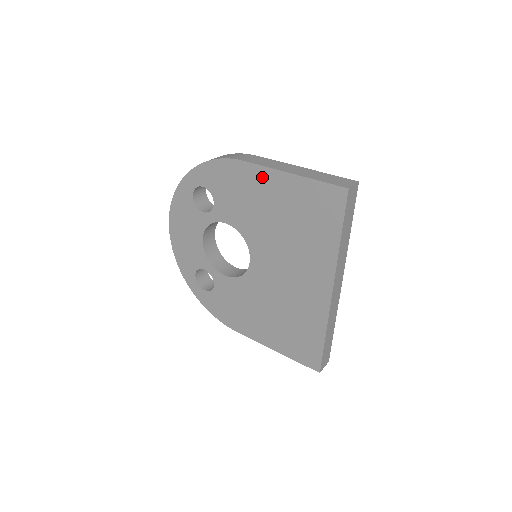
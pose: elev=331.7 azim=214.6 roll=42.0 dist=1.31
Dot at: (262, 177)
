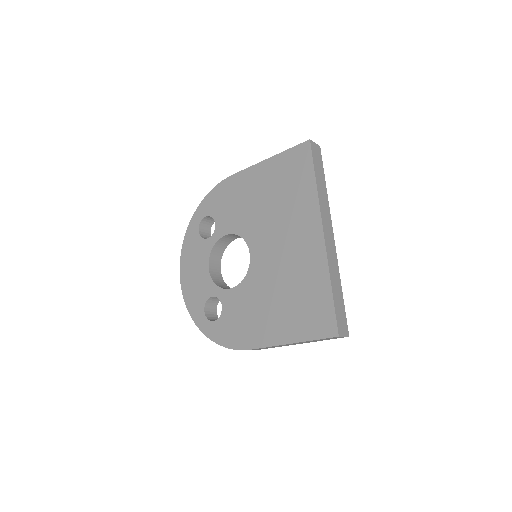
Dot at: (249, 176)
